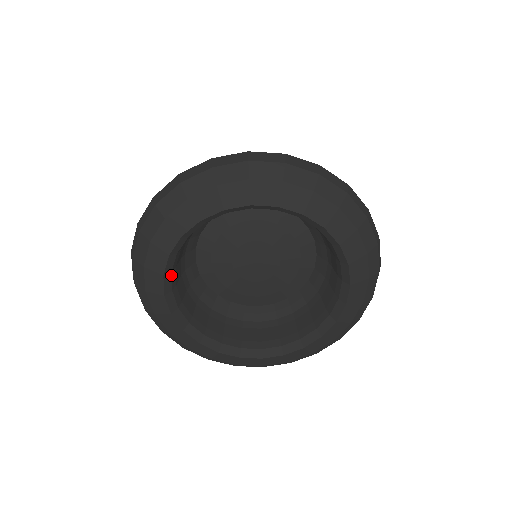
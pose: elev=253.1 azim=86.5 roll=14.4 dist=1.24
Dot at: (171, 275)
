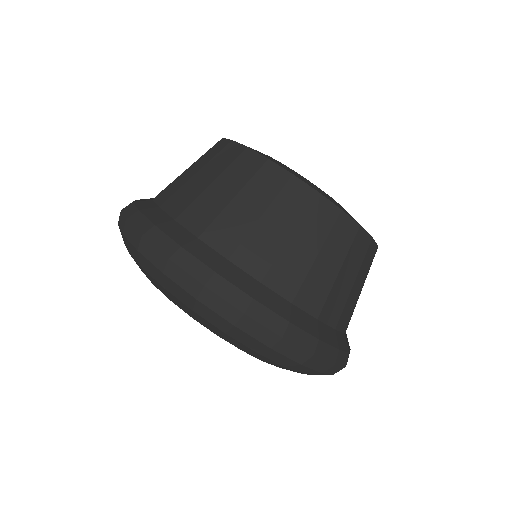
Dot at: occluded
